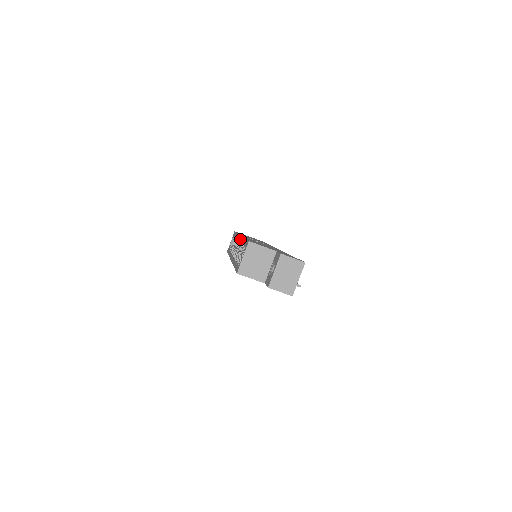
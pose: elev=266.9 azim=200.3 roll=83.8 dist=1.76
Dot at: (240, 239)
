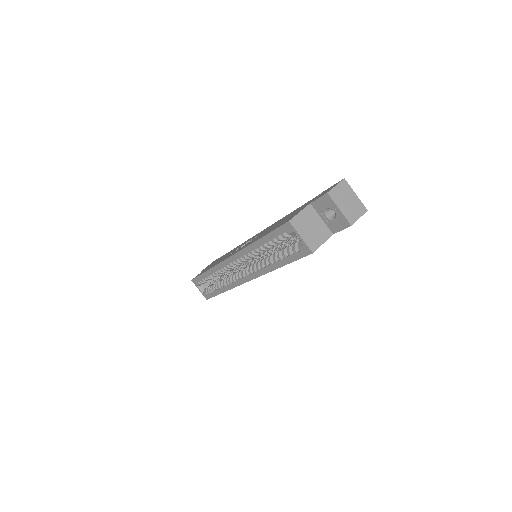
Dot at: (242, 254)
